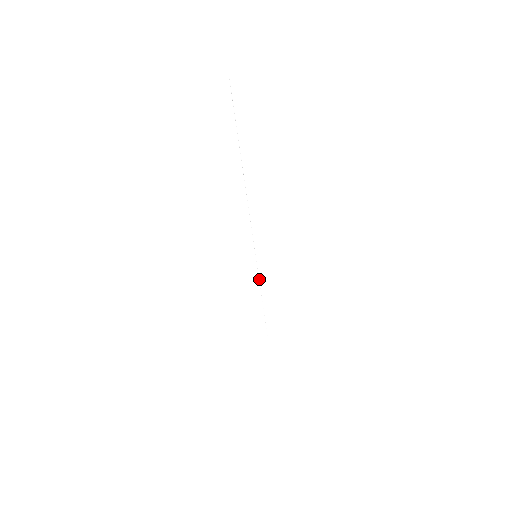
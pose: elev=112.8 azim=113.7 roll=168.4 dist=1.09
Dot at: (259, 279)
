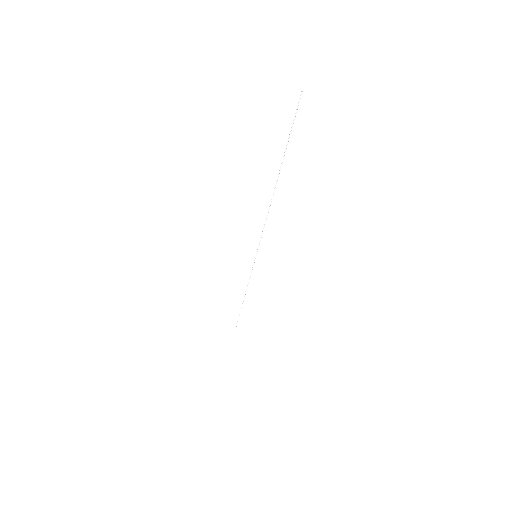
Dot at: occluded
